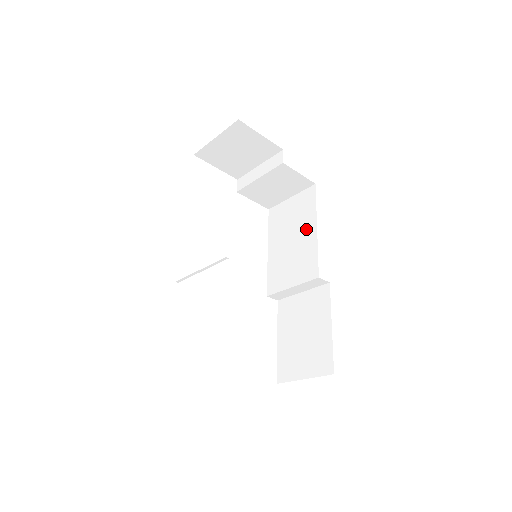
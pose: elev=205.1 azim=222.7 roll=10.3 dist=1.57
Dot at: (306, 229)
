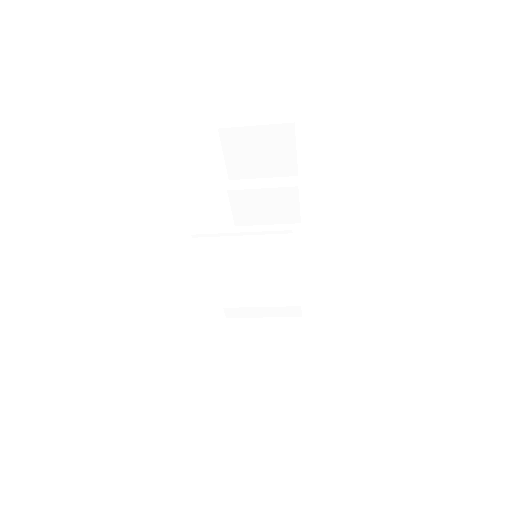
Dot at: (287, 258)
